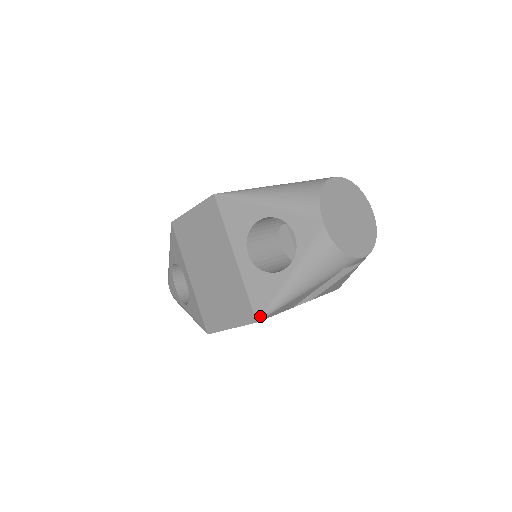
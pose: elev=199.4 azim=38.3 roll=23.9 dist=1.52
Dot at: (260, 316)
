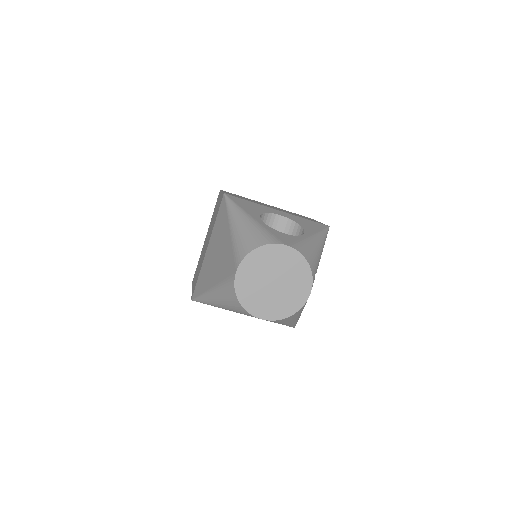
Dot at: occluded
